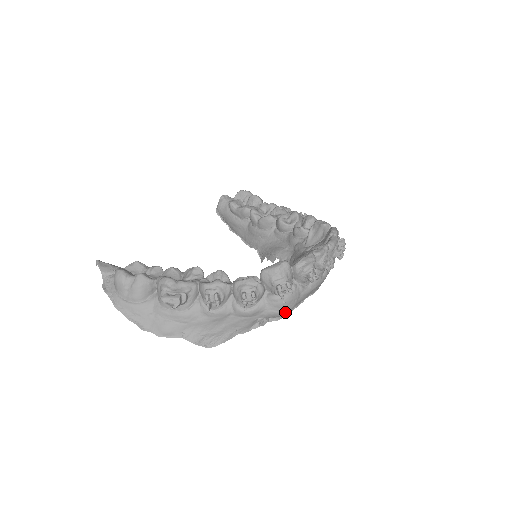
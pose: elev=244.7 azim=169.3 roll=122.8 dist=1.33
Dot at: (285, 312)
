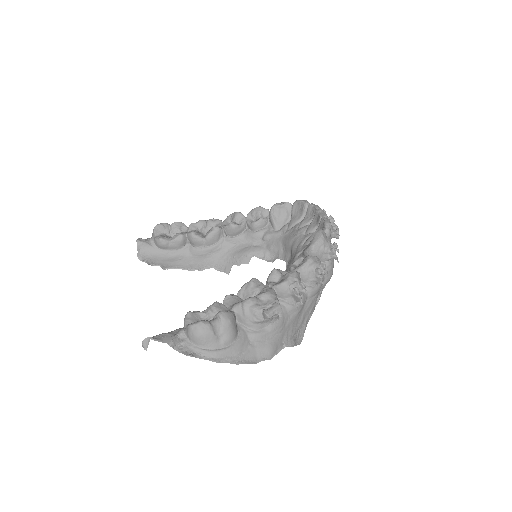
Dot at: (332, 274)
